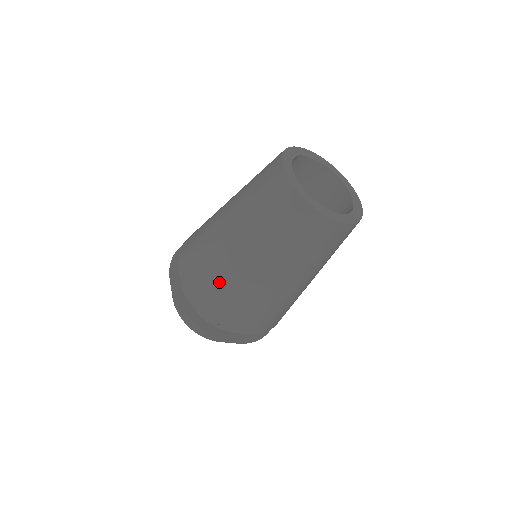
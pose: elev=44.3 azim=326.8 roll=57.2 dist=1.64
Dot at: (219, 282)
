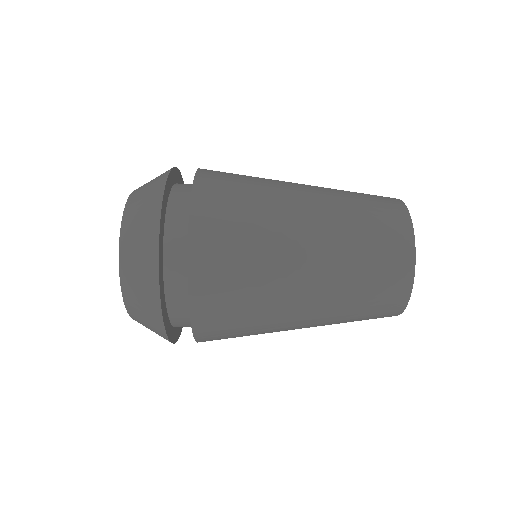
Dot at: (249, 192)
